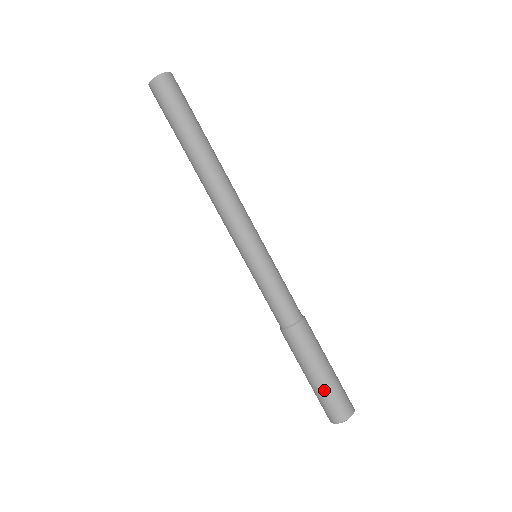
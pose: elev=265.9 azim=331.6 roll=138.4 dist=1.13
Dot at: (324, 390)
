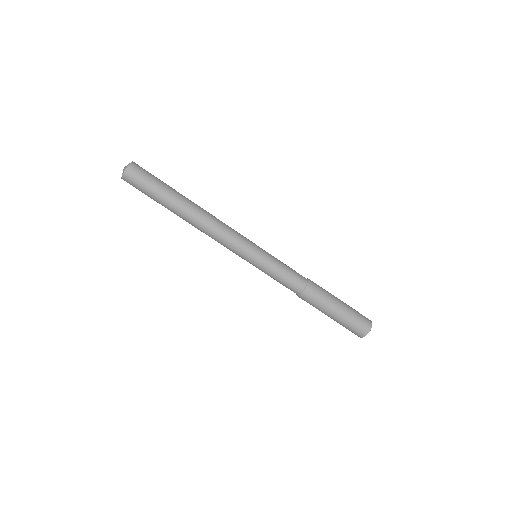
Dot at: (341, 324)
